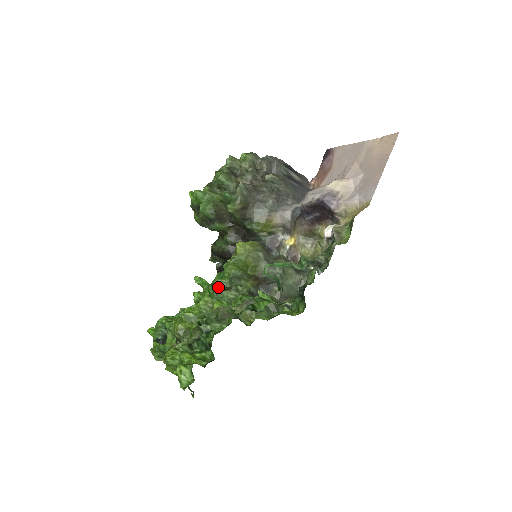
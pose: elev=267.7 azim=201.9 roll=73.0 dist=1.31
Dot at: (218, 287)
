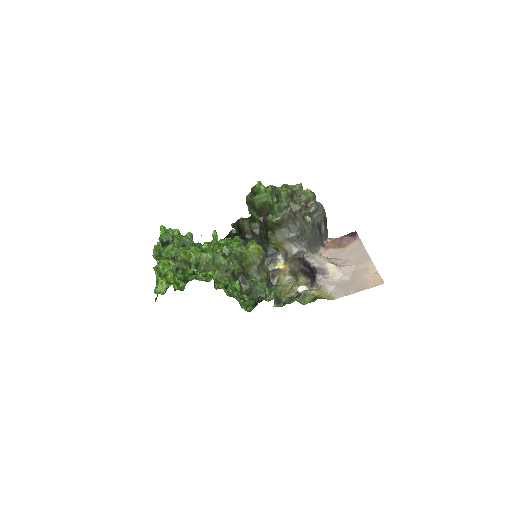
Dot at: (221, 250)
